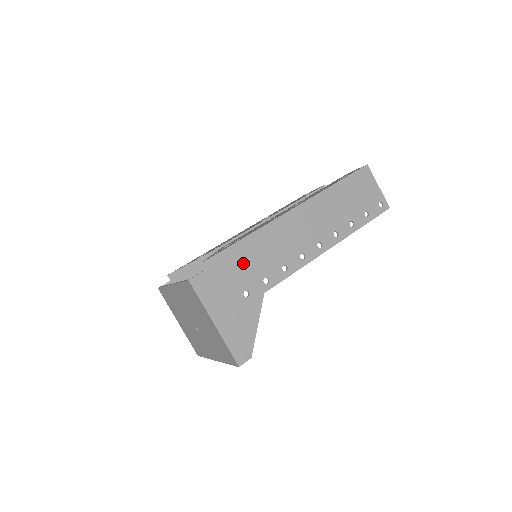
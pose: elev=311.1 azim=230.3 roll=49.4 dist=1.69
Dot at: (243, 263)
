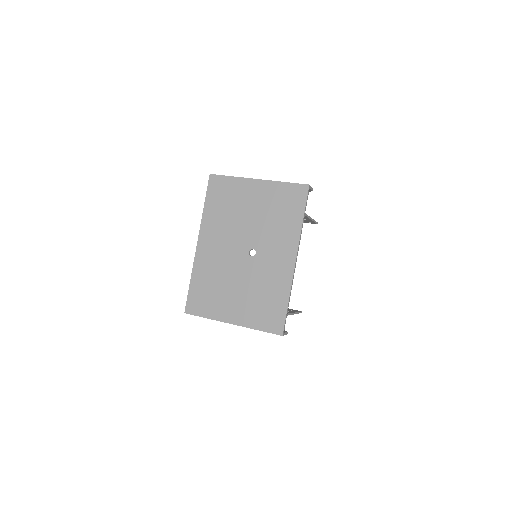
Dot at: occluded
